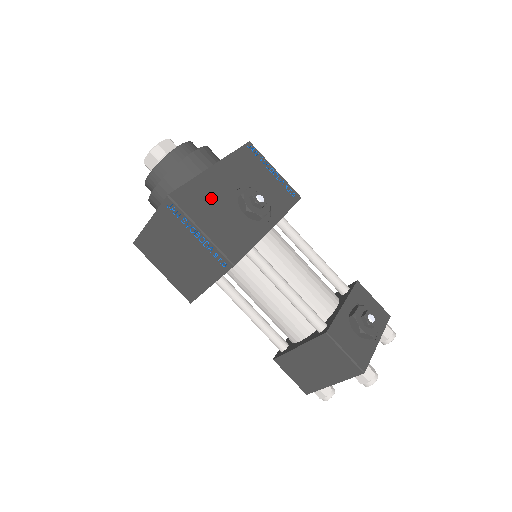
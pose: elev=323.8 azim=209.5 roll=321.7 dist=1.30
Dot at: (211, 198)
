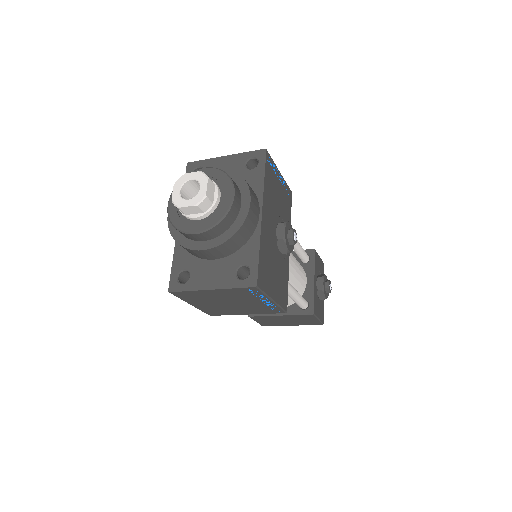
Dot at: (269, 258)
